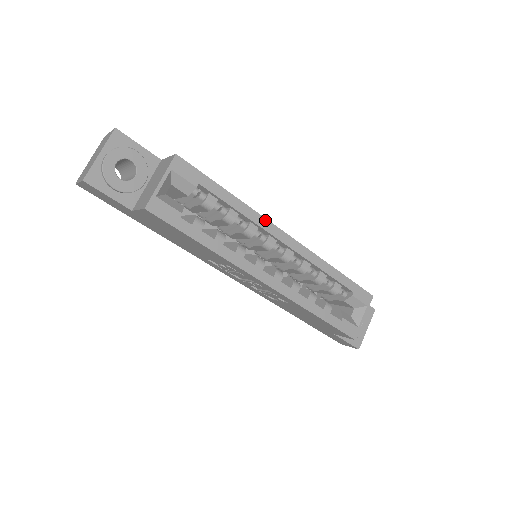
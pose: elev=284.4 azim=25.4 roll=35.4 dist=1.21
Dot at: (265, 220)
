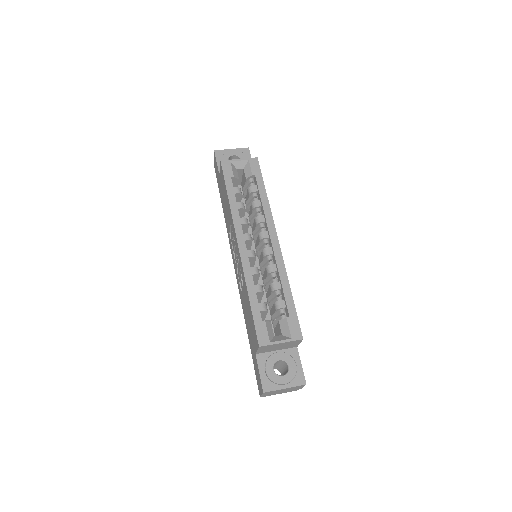
Dot at: (272, 219)
